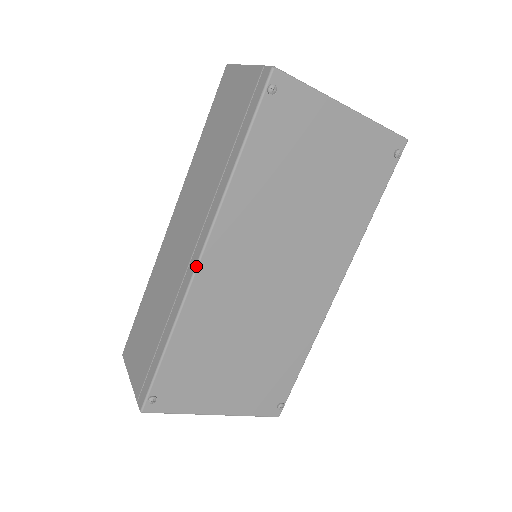
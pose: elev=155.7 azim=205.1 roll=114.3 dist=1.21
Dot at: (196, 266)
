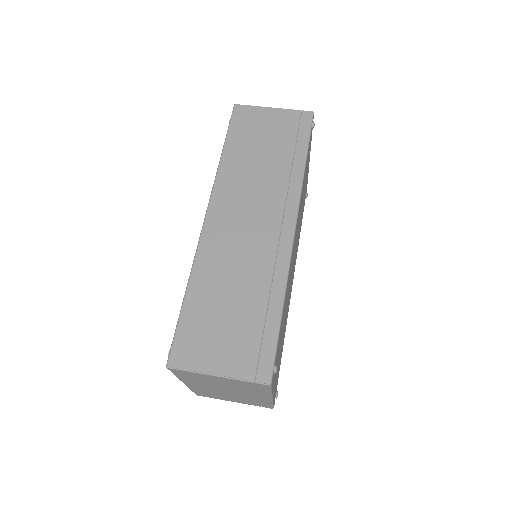
Dot at: (294, 236)
